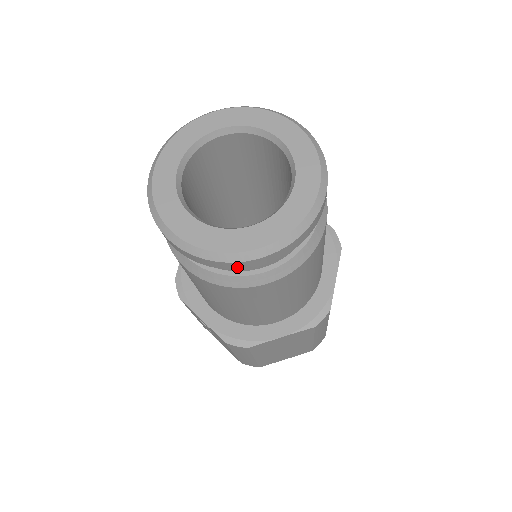
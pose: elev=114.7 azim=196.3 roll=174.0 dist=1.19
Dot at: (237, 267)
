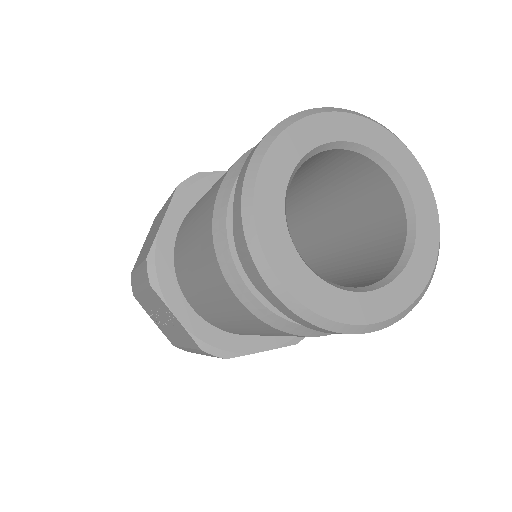
Dot at: (335, 333)
